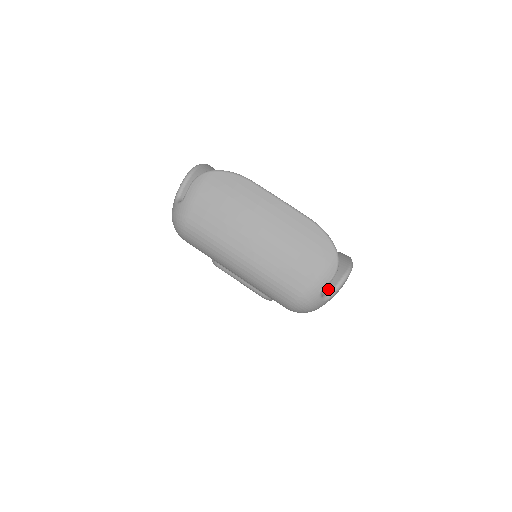
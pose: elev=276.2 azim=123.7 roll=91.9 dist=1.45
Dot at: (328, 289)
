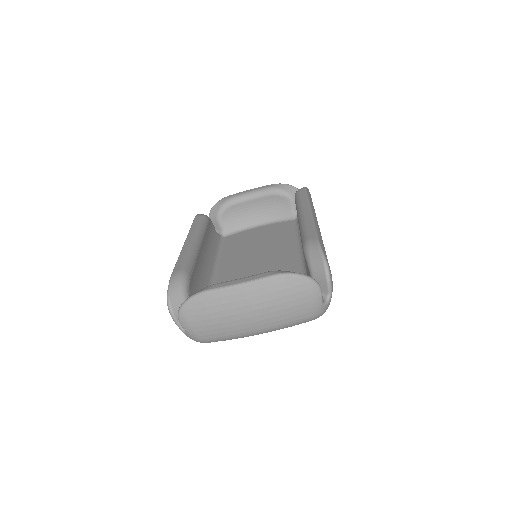
Dot at: (325, 291)
